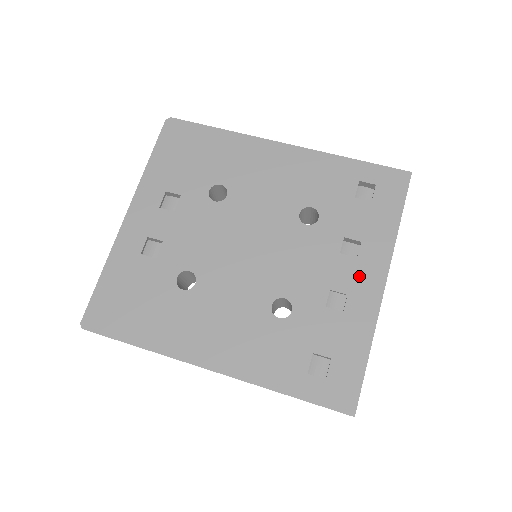
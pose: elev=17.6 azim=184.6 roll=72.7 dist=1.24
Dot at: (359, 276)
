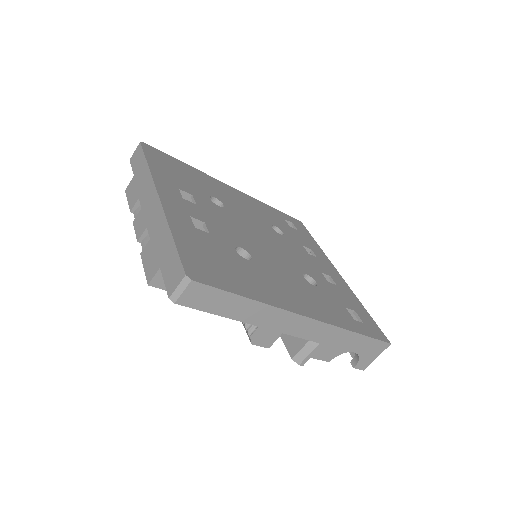
Dot at: (326, 267)
